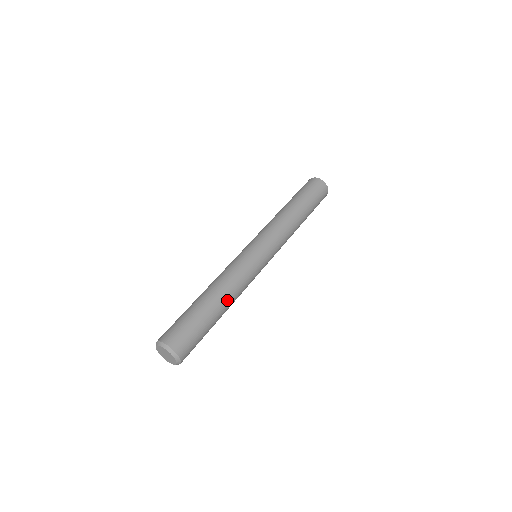
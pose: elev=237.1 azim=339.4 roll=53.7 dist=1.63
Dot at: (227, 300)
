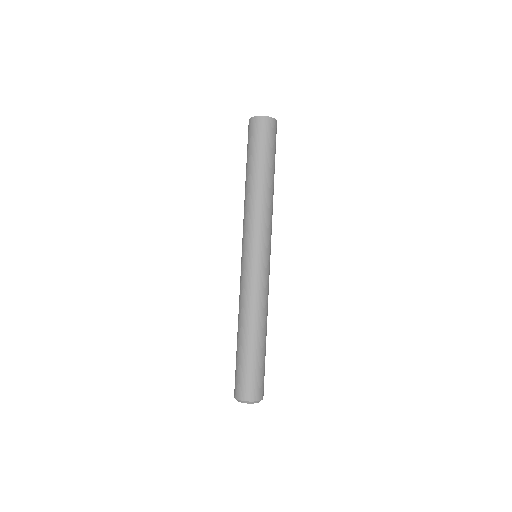
Dot at: (263, 326)
